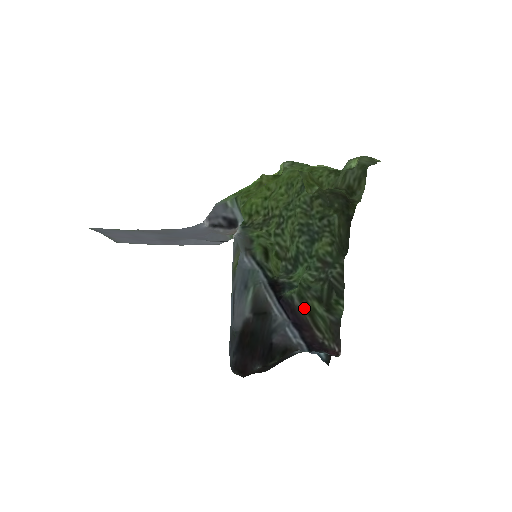
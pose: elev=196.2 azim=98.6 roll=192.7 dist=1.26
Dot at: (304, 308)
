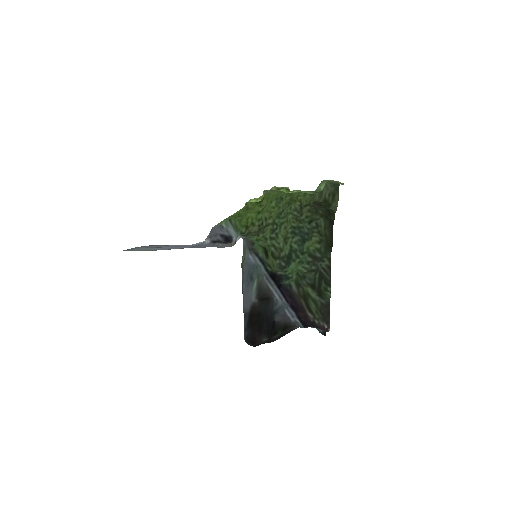
Dot at: (300, 293)
